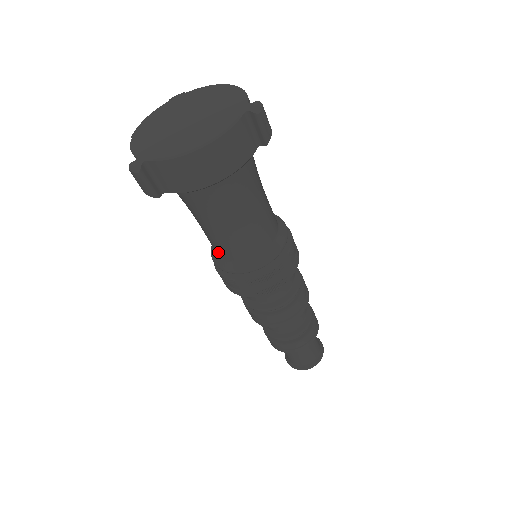
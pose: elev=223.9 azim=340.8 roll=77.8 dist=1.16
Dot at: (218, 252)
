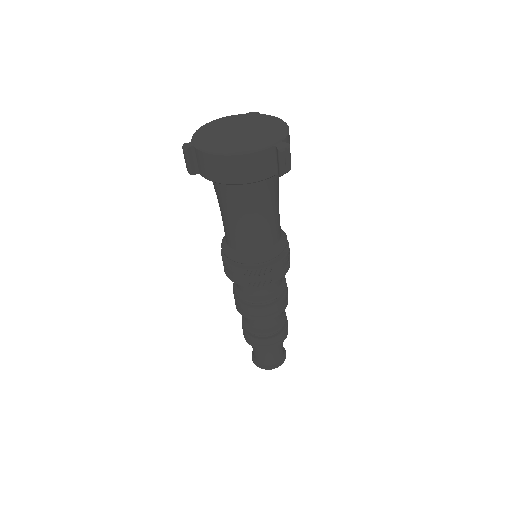
Dot at: (225, 236)
